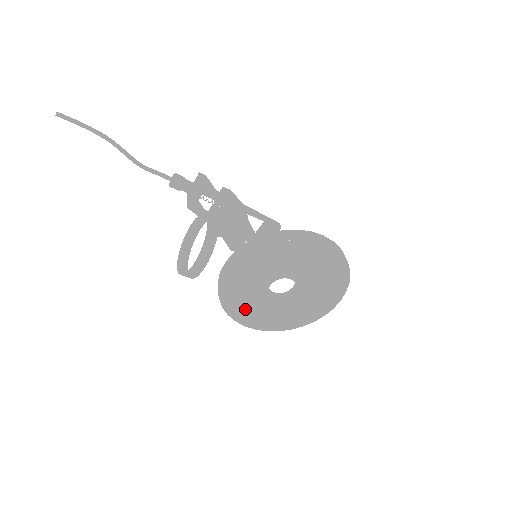
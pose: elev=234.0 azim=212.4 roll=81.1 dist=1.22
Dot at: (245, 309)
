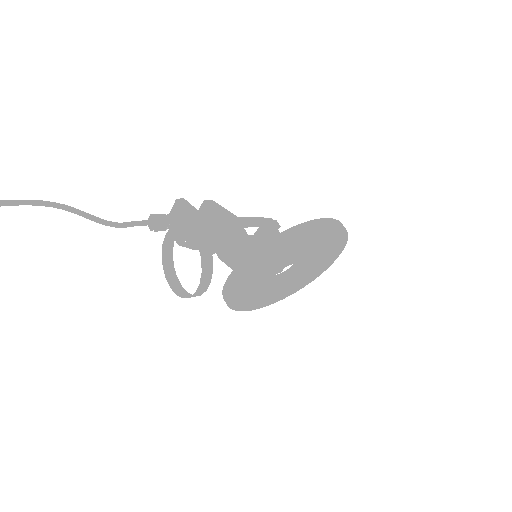
Dot at: (252, 300)
